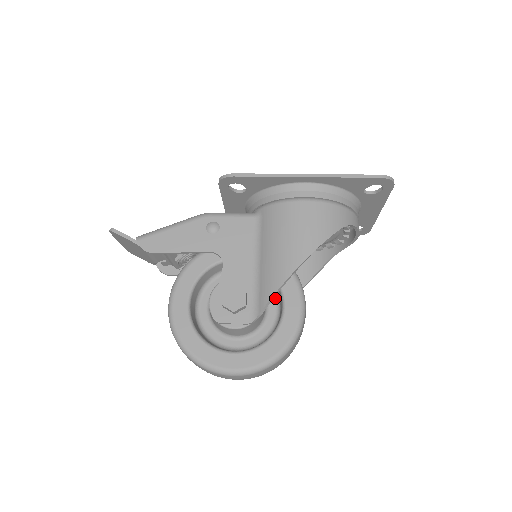
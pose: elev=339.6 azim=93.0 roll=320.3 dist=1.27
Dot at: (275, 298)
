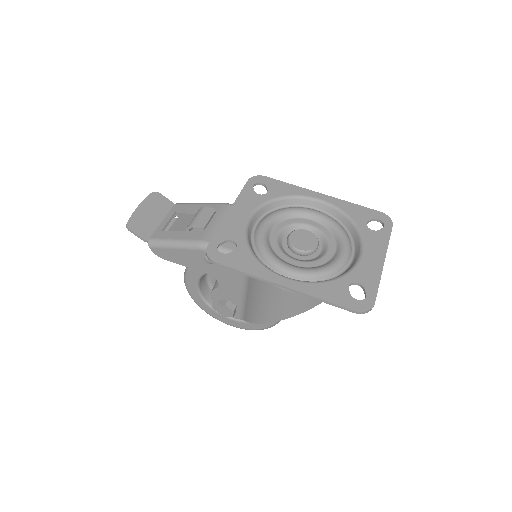
Dot at: occluded
